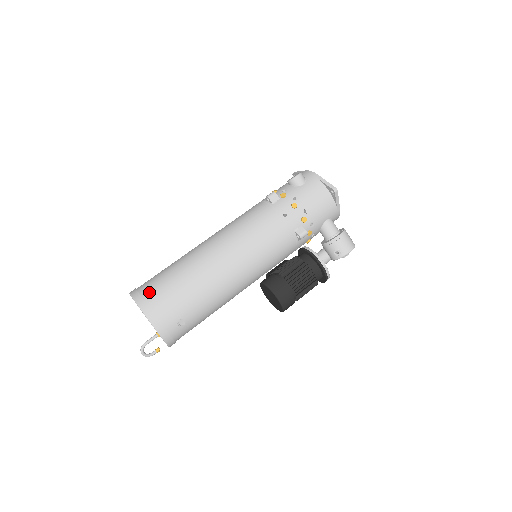
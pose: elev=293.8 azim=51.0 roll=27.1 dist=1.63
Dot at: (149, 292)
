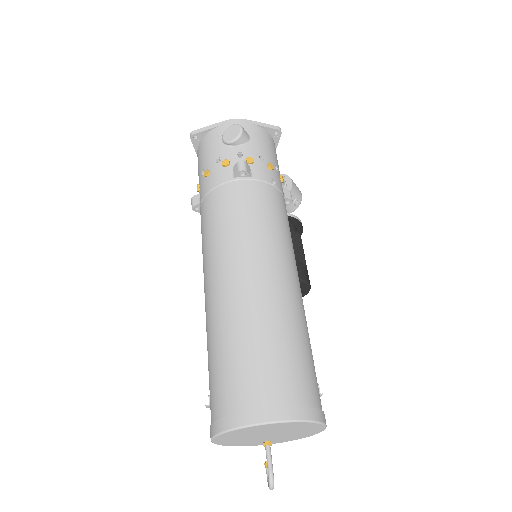
Dot at: (282, 392)
